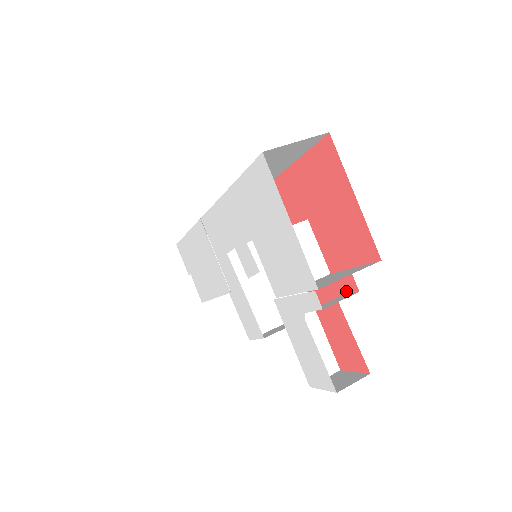
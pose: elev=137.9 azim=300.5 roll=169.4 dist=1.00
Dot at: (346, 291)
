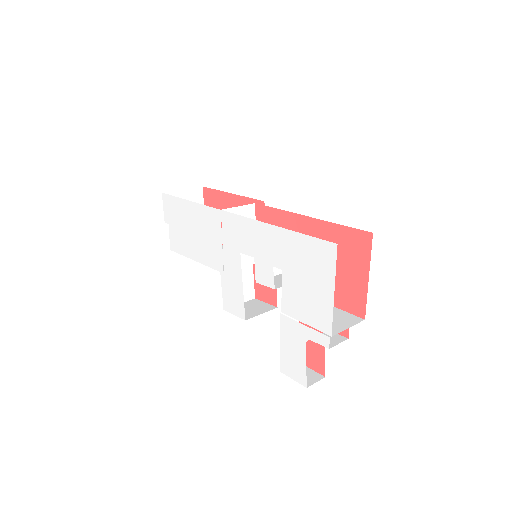
Dot at: occluded
